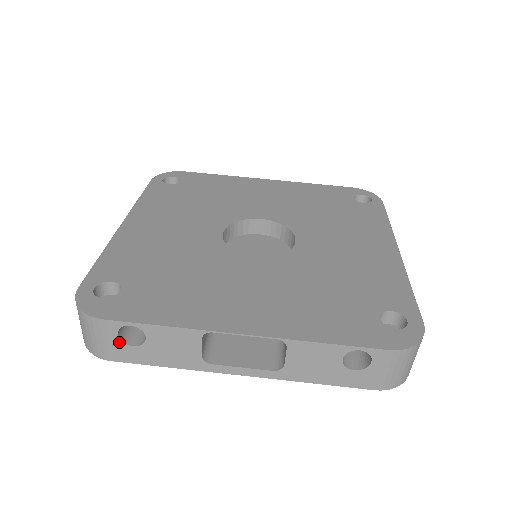
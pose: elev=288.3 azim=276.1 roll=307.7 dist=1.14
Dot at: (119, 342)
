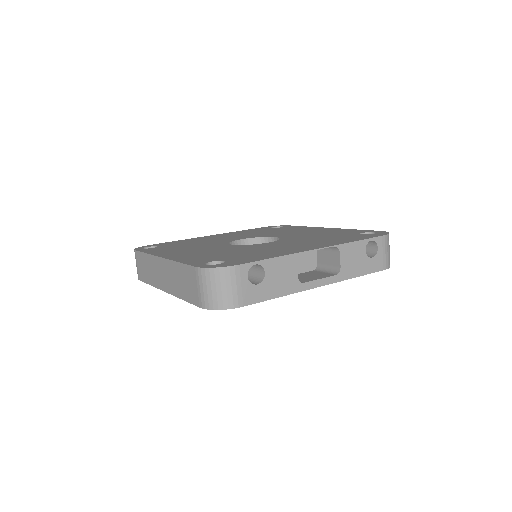
Dot at: (248, 284)
